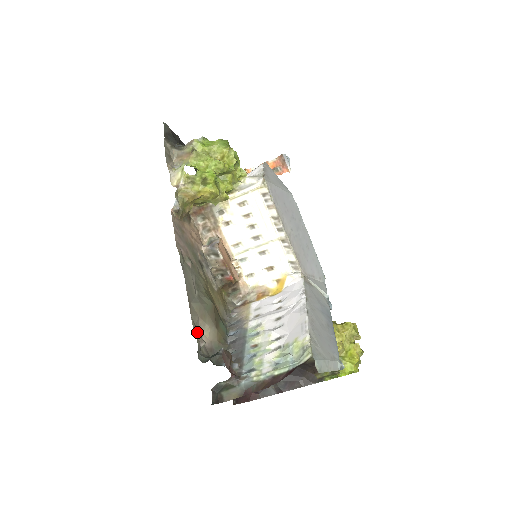
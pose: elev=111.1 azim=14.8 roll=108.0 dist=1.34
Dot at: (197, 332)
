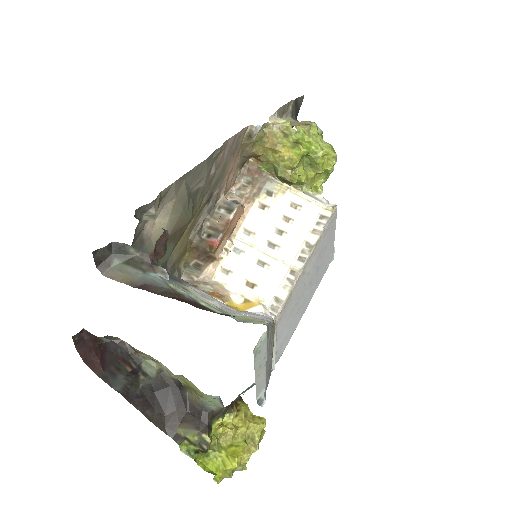
Dot at: (161, 199)
